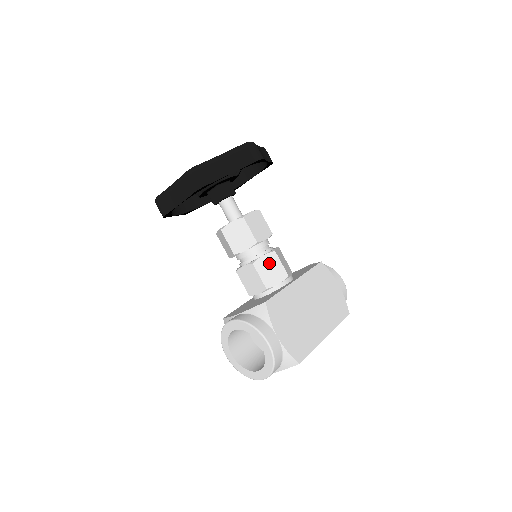
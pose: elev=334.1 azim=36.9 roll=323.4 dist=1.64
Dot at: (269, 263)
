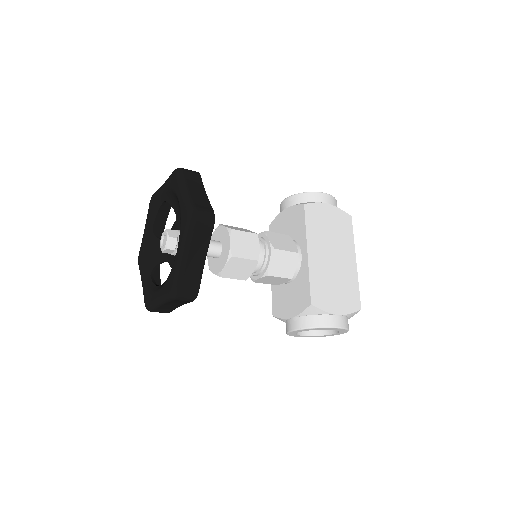
Dot at: (278, 262)
